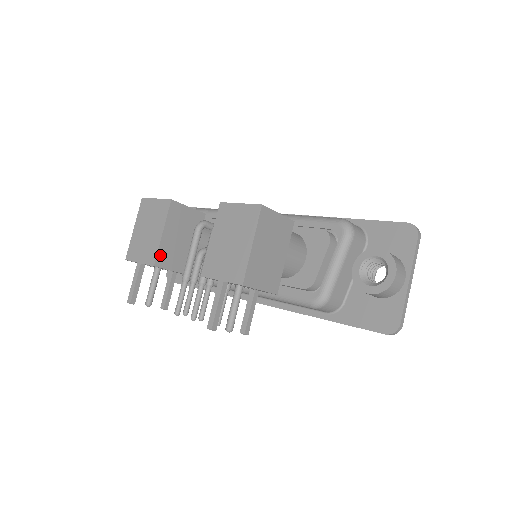
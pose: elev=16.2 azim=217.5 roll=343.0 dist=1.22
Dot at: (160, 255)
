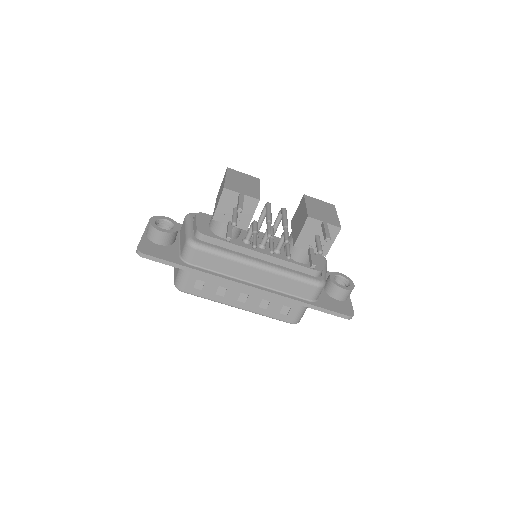
Dot at: occluded
